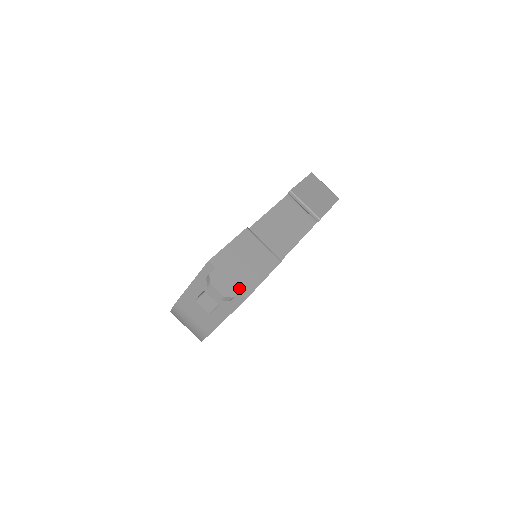
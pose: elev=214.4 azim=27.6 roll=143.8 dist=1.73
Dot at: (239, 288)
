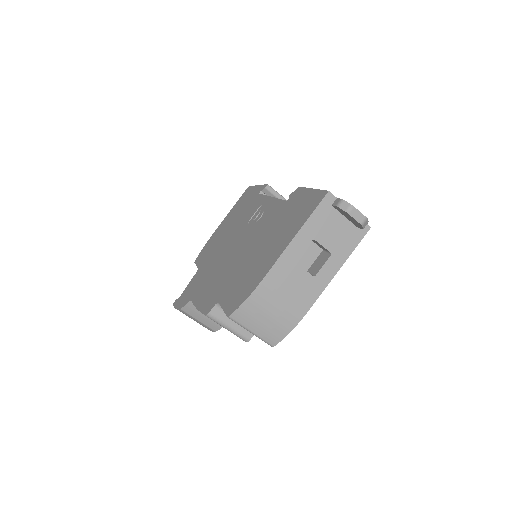
Dot at: occluded
